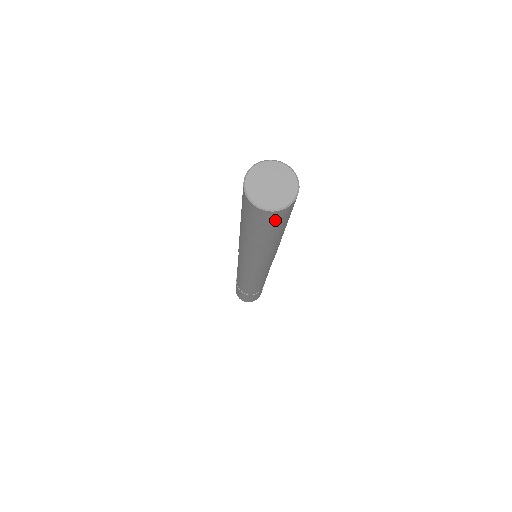
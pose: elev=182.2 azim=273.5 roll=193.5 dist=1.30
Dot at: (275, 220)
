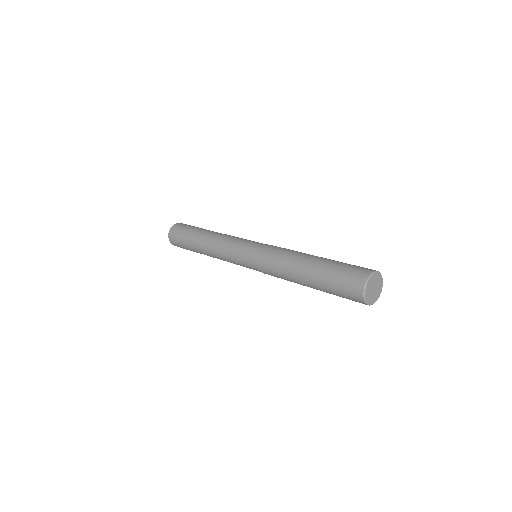
Dot at: occluded
